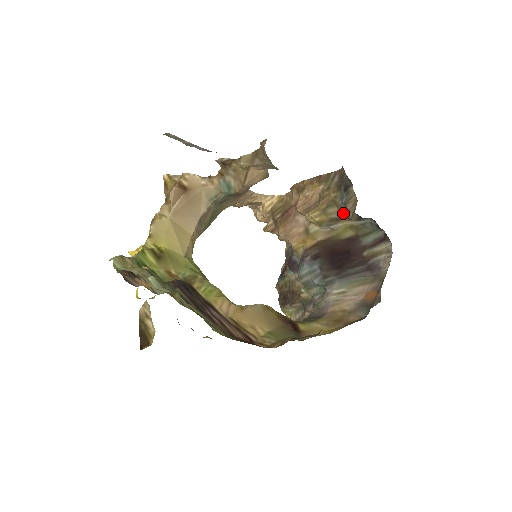
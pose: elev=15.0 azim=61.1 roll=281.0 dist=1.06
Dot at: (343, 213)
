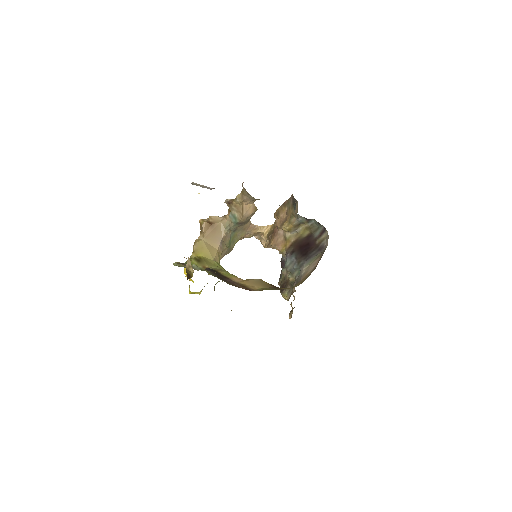
Dot at: (299, 220)
